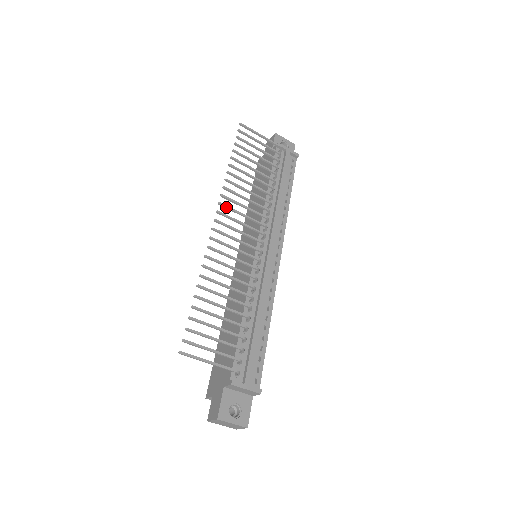
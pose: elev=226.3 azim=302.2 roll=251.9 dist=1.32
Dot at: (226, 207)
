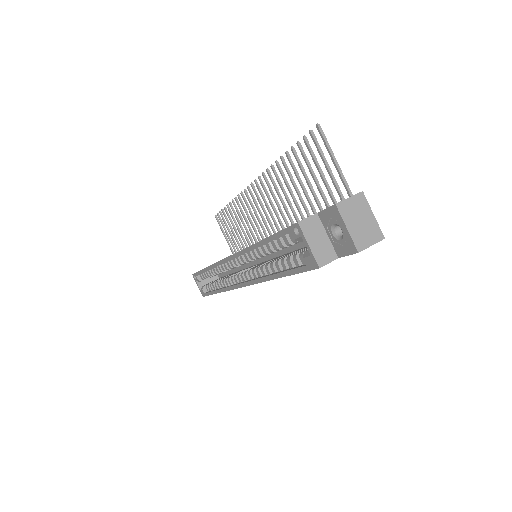
Dot at: occluded
